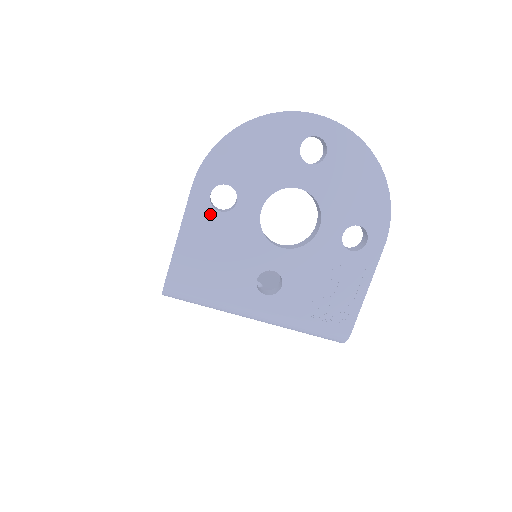
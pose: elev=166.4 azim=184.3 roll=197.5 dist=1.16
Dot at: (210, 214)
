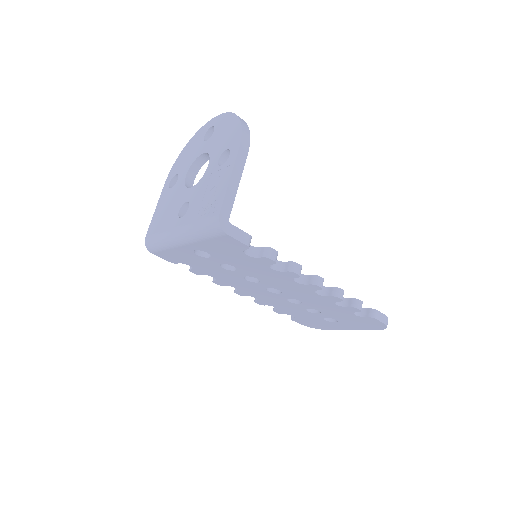
Dot at: (168, 192)
